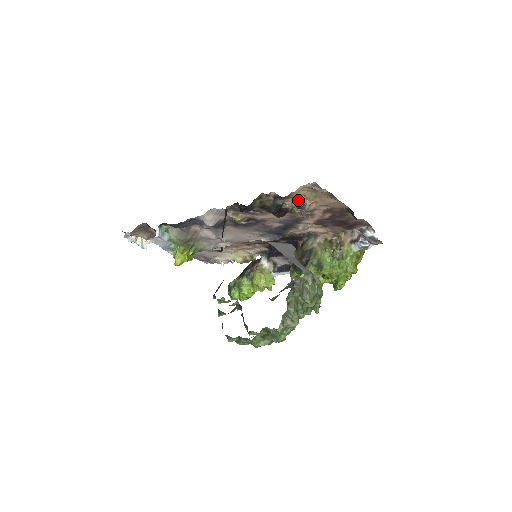
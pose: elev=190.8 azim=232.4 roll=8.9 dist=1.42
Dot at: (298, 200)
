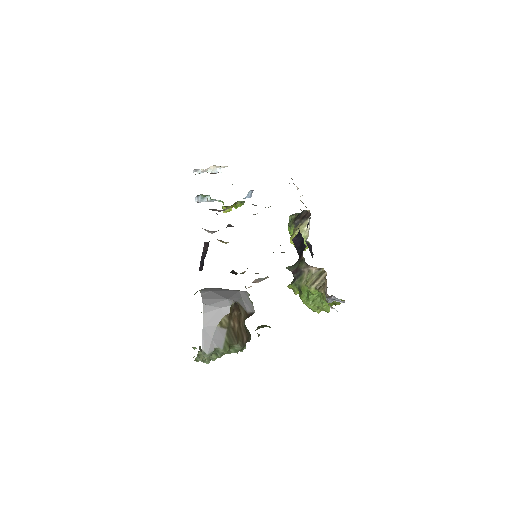
Dot at: occluded
